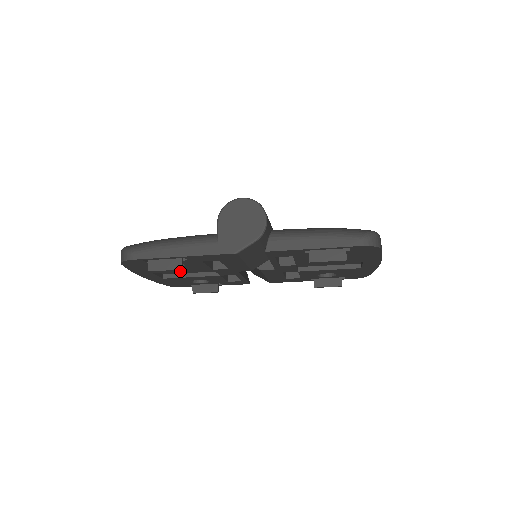
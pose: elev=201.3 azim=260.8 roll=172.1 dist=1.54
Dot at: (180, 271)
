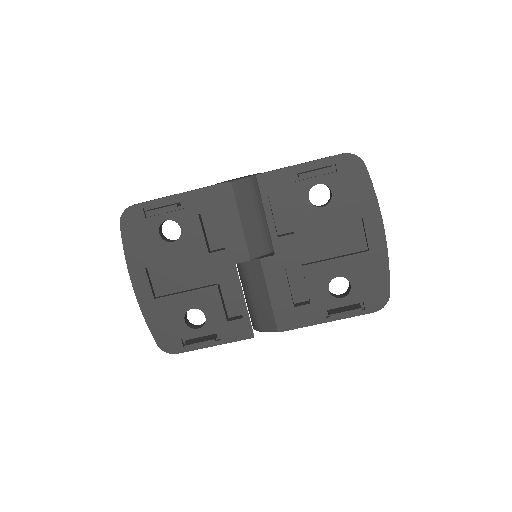
Dot at: (175, 260)
